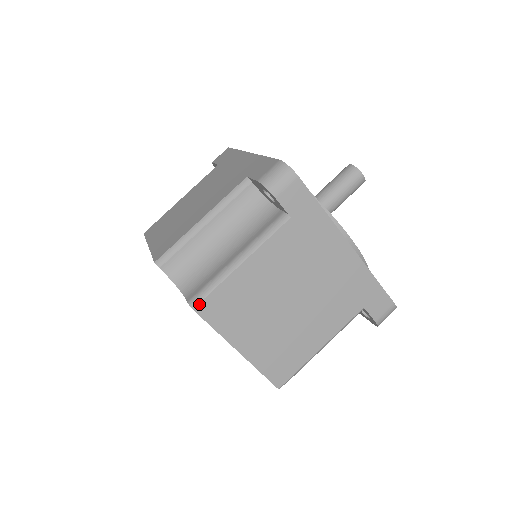
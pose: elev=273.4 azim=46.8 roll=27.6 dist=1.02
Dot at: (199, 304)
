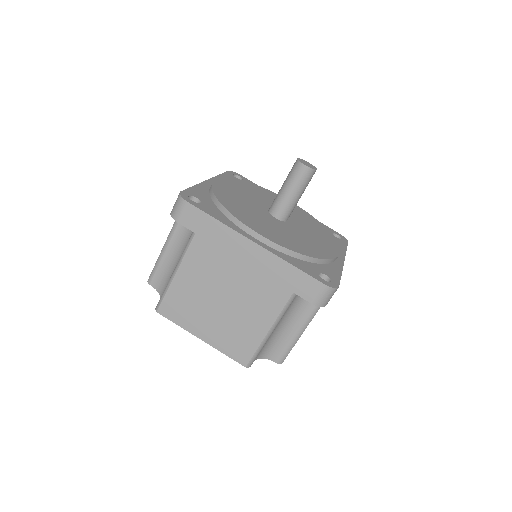
Dot at: (159, 308)
